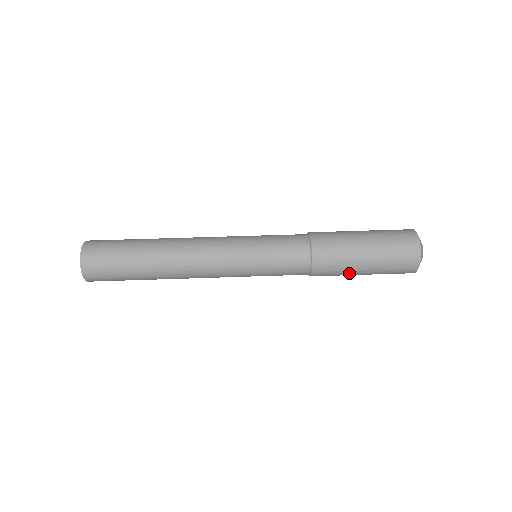
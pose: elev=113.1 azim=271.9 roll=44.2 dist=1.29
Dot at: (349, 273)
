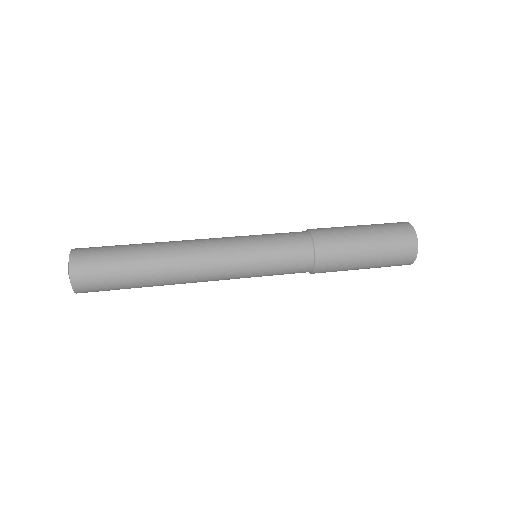
Dot at: (353, 249)
